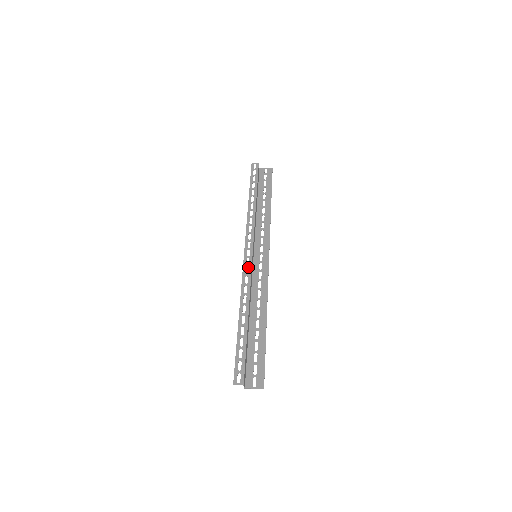
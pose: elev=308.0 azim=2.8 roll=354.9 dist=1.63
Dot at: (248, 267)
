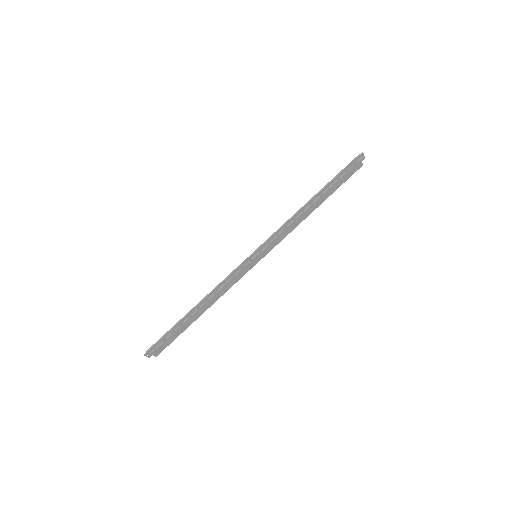
Dot at: (242, 269)
